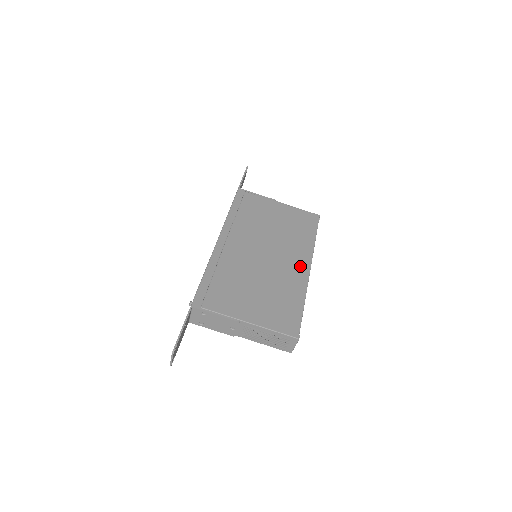
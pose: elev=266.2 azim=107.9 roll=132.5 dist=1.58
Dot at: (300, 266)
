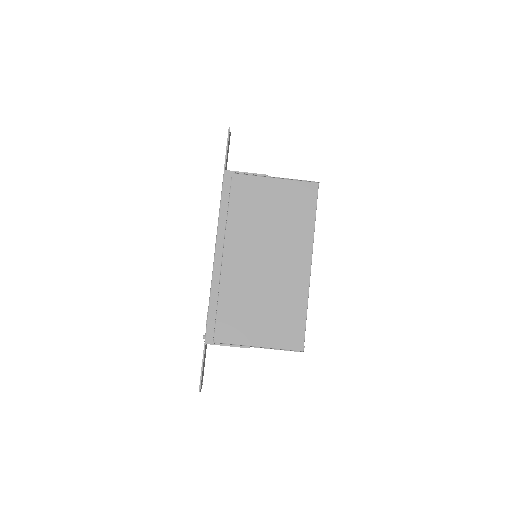
Dot at: (300, 265)
